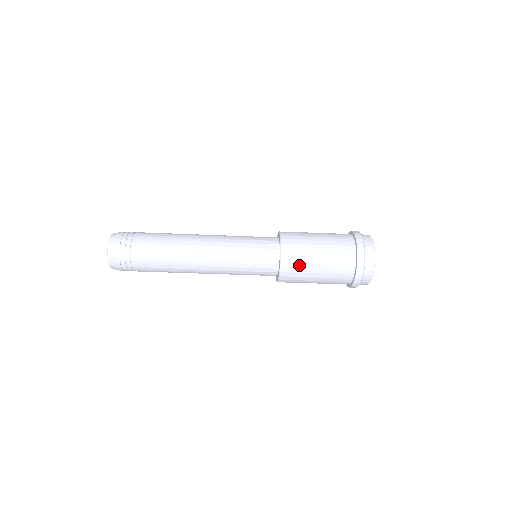
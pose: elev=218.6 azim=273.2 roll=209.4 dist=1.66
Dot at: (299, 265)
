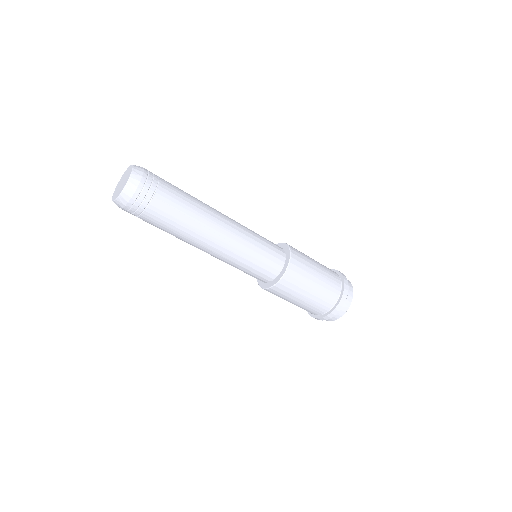
Dot at: (303, 267)
